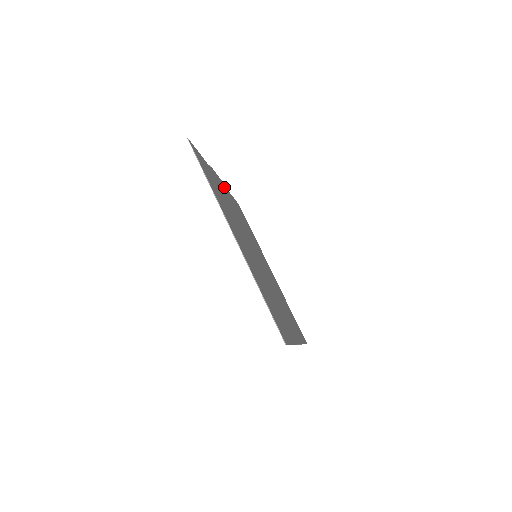
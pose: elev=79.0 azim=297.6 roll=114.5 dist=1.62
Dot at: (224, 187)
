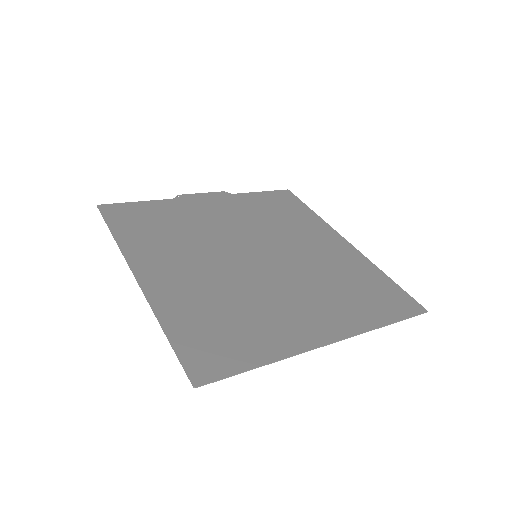
Dot at: (221, 198)
